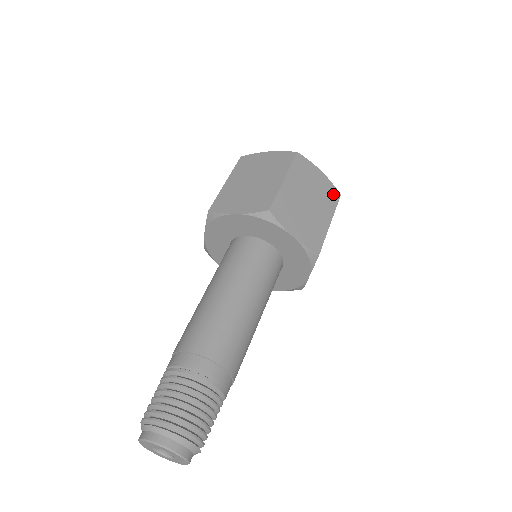
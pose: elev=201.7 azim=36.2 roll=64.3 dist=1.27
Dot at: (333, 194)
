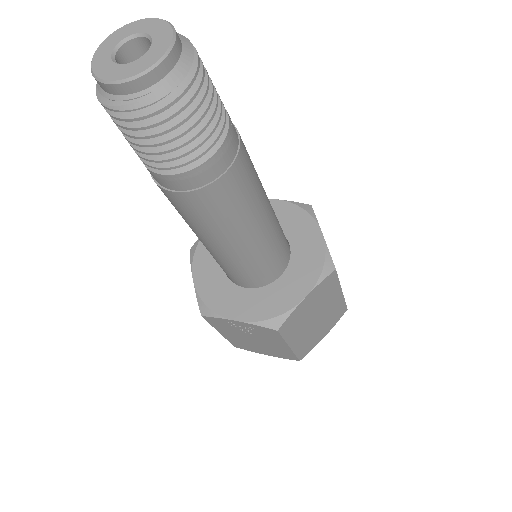
Dot at: occluded
